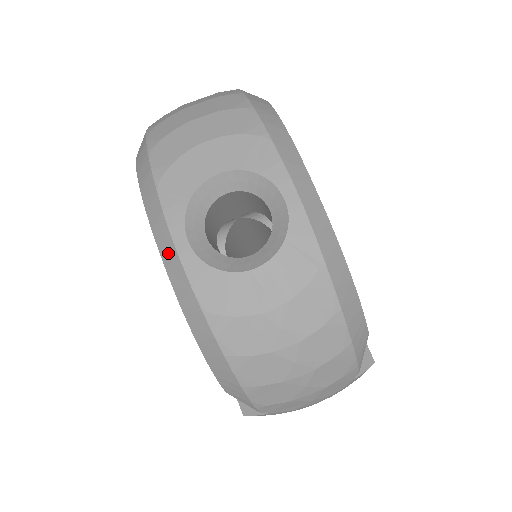
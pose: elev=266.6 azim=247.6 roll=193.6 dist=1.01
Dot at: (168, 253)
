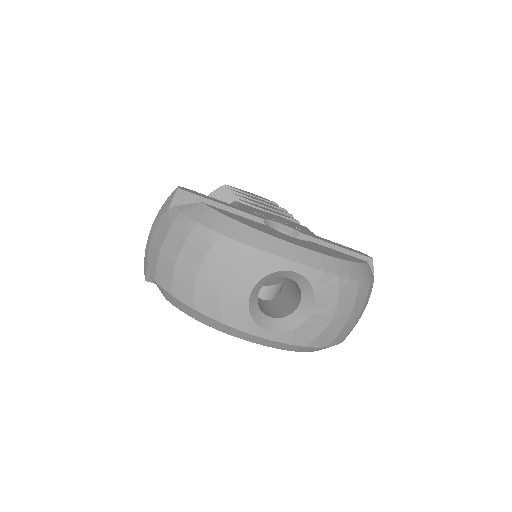
Dot at: (262, 342)
